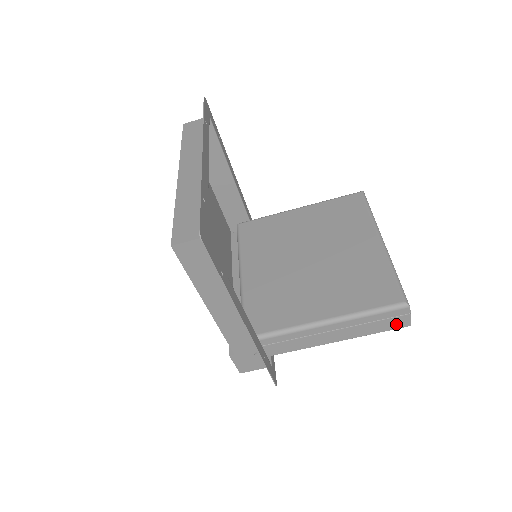
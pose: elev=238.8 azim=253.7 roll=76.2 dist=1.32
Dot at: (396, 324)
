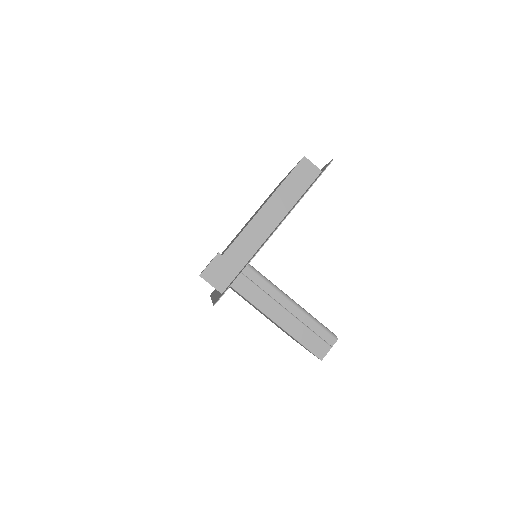
Dot at: (317, 348)
